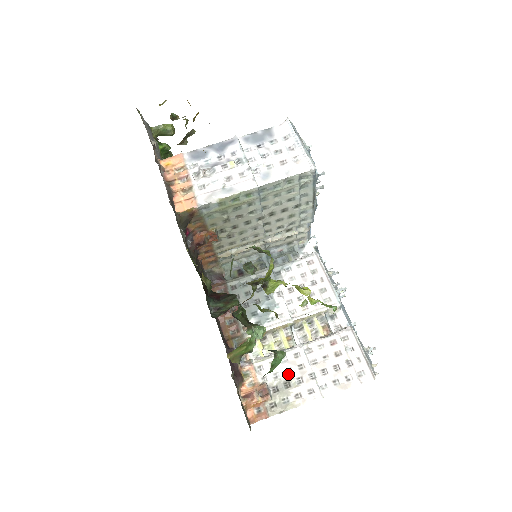
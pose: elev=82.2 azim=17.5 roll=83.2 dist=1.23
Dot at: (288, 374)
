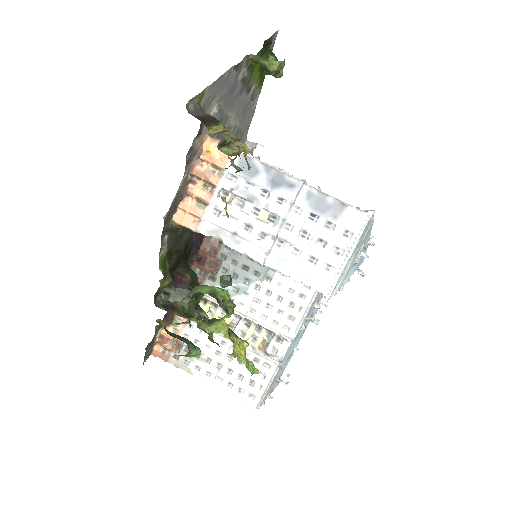
Dot at: (205, 349)
